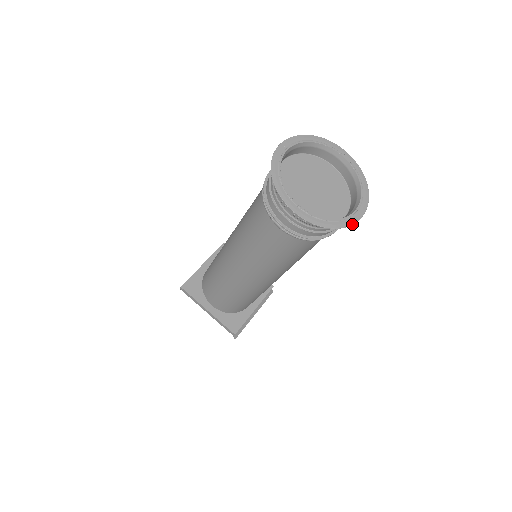
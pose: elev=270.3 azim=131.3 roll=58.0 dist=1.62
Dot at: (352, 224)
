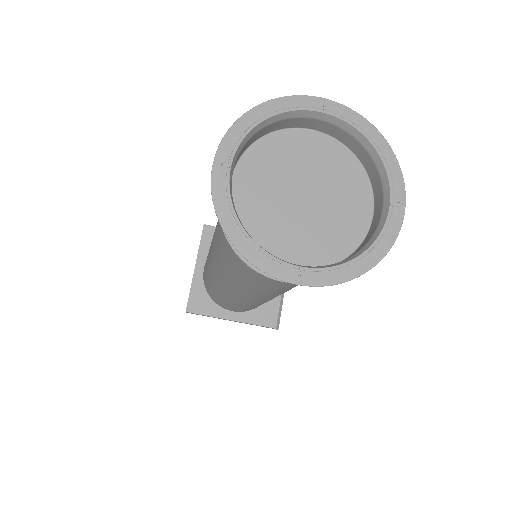
Dot at: (396, 237)
